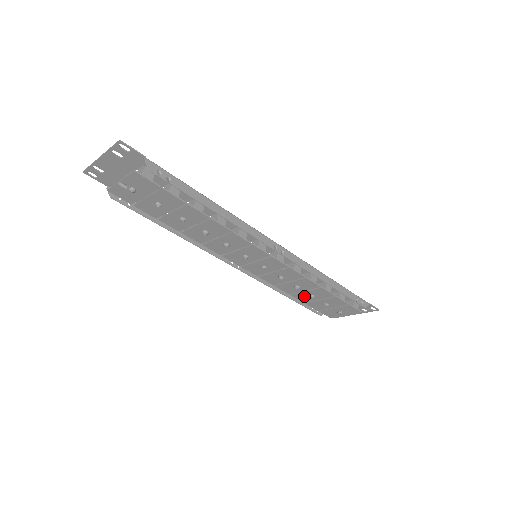
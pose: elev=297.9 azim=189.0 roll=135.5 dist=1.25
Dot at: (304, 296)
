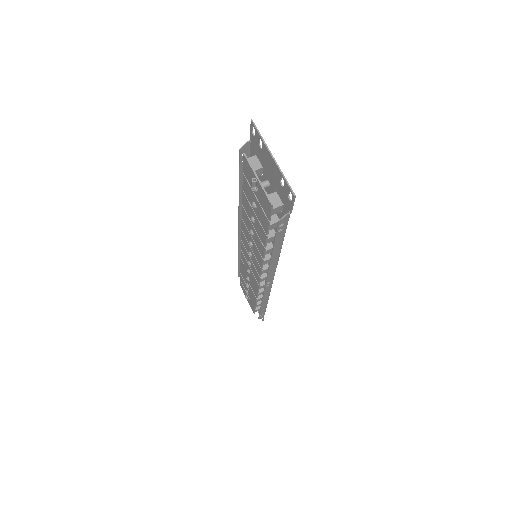
Dot at: (245, 277)
